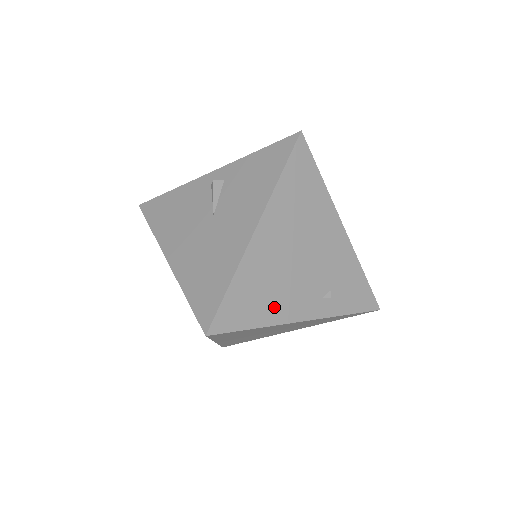
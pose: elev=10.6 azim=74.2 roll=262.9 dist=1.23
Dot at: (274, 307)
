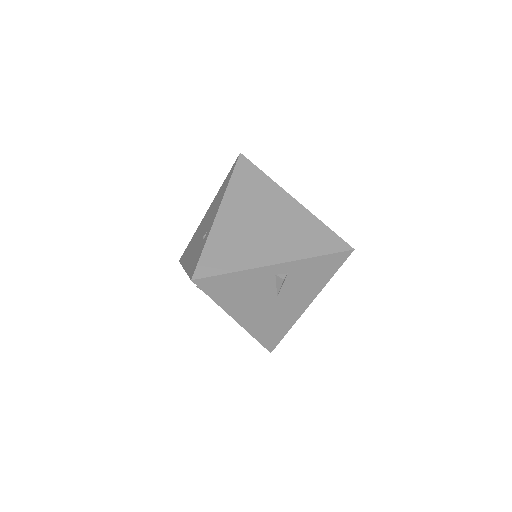
Dot at: occluded
